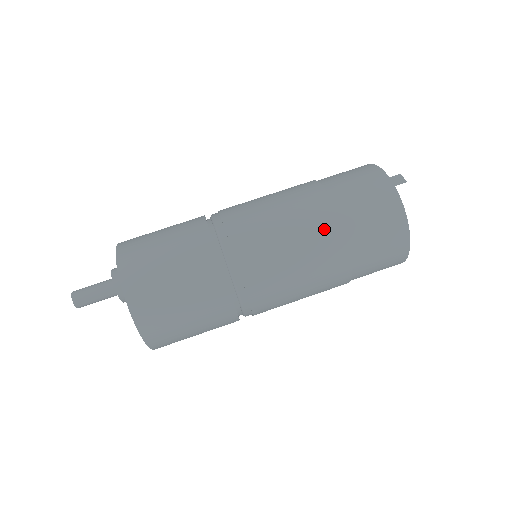
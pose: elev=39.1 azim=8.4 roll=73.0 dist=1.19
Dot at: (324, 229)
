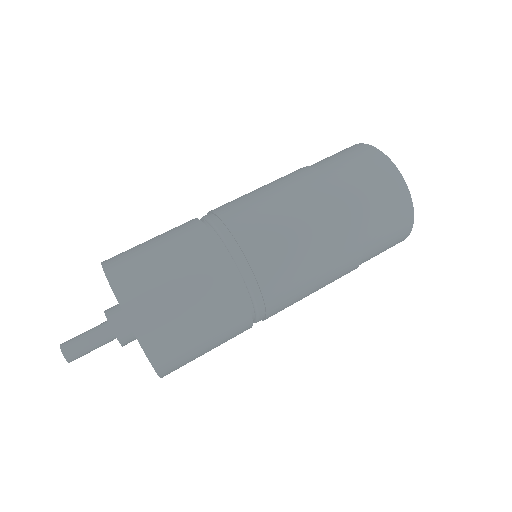
Dot at: (301, 177)
